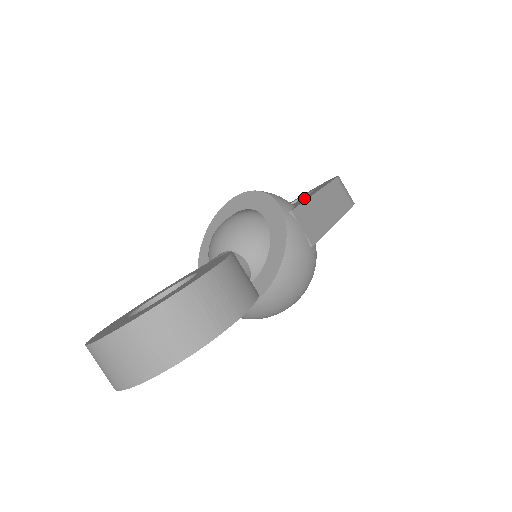
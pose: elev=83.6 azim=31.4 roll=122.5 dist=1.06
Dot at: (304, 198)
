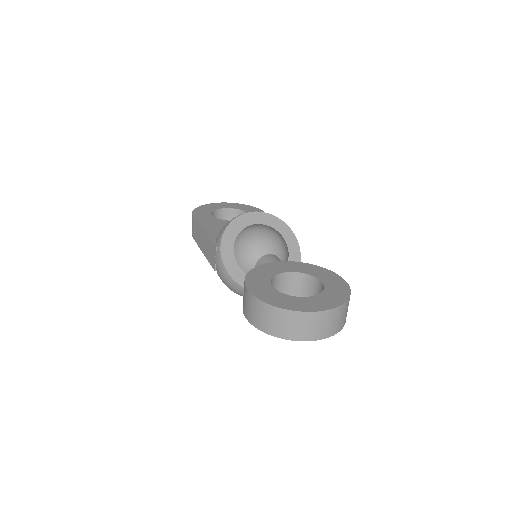
Dot at: occluded
